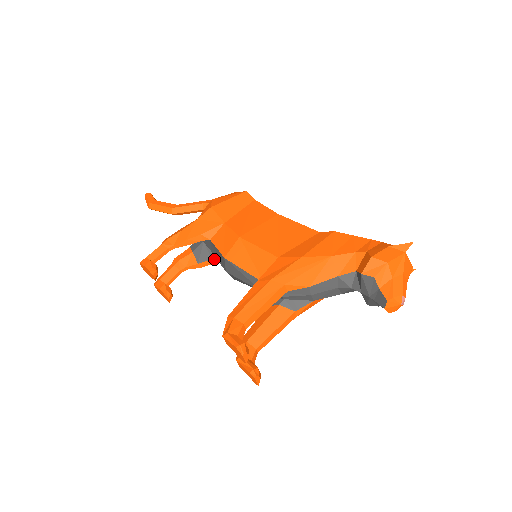
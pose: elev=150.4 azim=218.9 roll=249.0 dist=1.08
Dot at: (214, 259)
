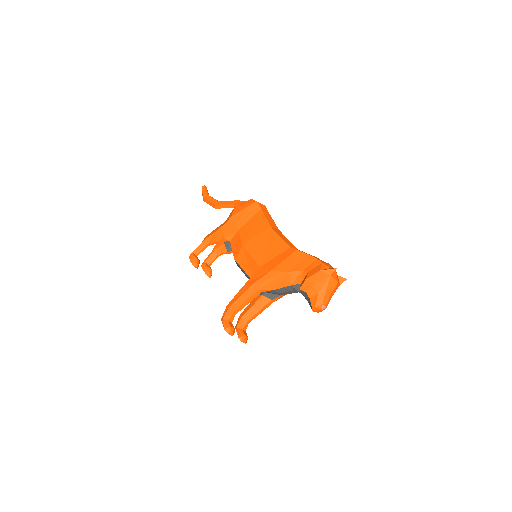
Dot at: occluded
